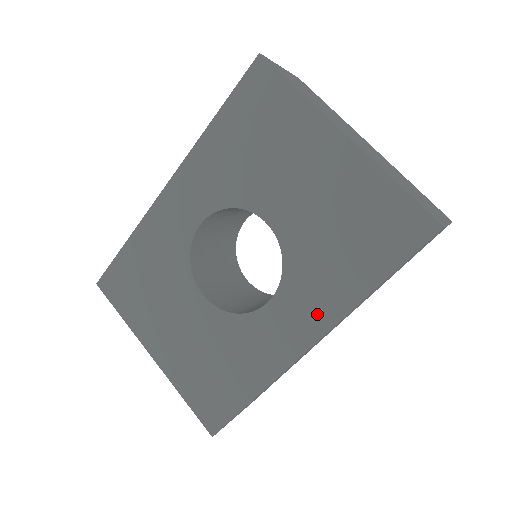
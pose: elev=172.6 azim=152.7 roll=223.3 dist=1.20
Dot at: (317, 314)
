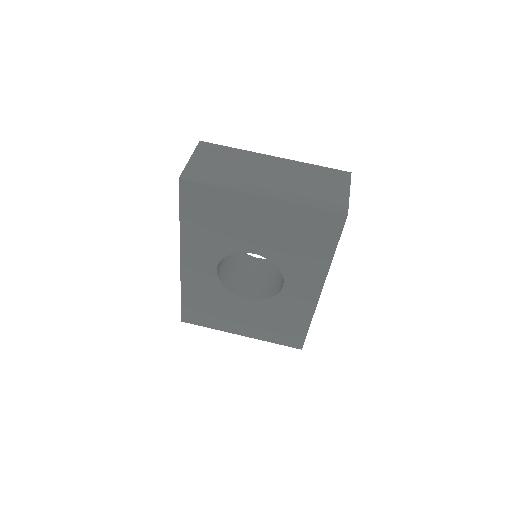
Dot at: (313, 278)
